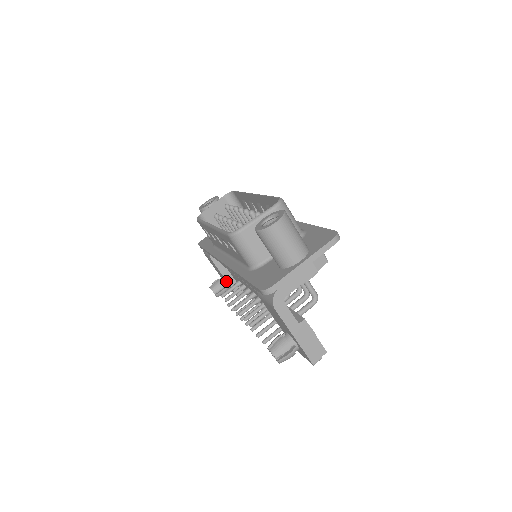
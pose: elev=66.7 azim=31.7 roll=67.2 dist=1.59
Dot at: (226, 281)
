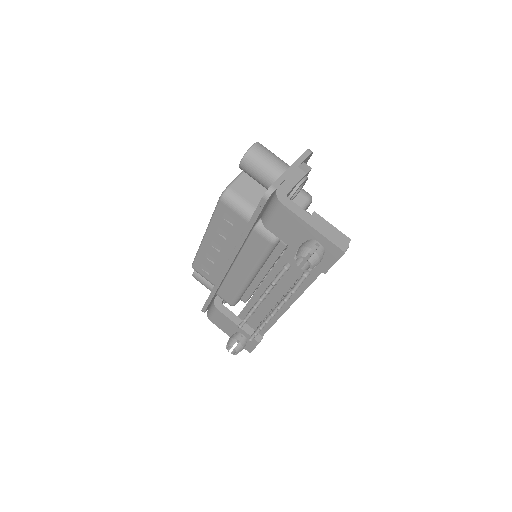
Dot at: (240, 330)
